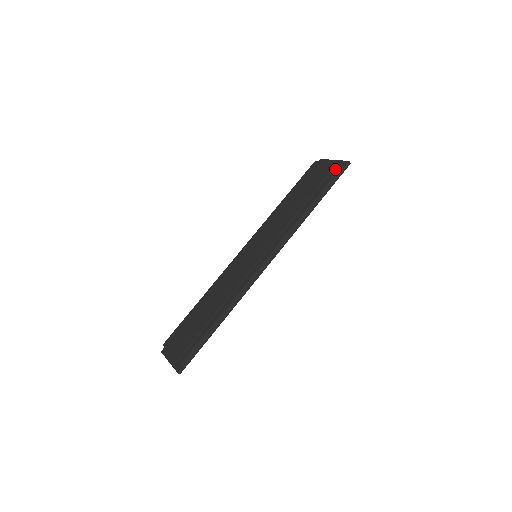
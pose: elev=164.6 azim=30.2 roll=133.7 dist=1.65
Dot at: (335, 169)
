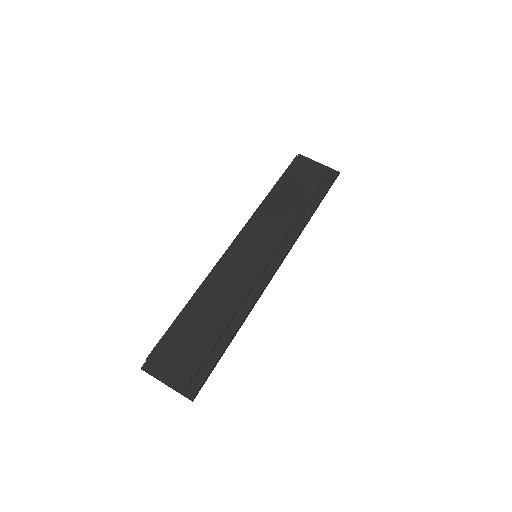
Dot at: (330, 177)
